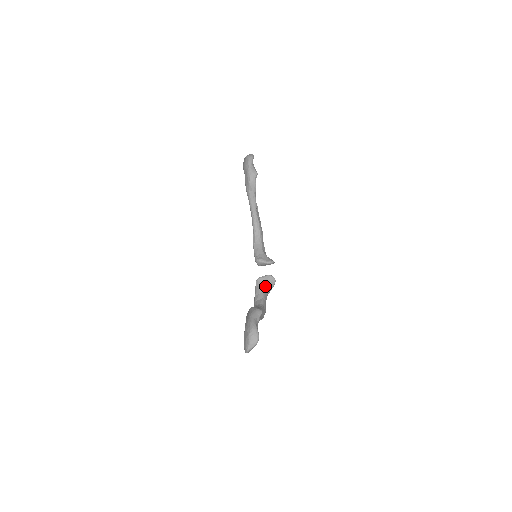
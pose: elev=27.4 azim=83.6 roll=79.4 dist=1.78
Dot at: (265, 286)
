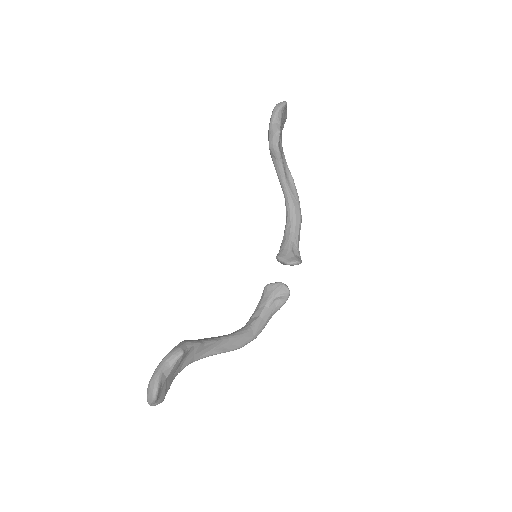
Dot at: (270, 298)
